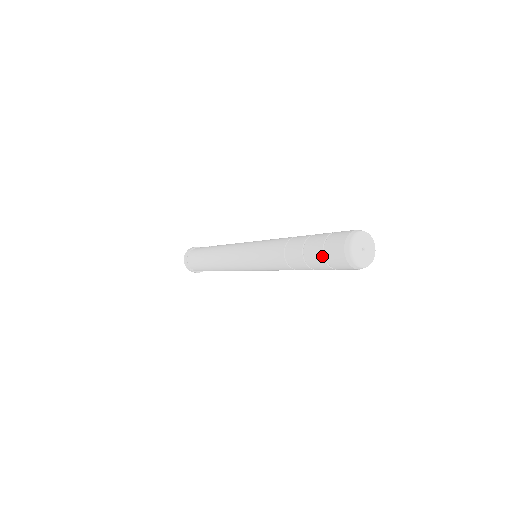
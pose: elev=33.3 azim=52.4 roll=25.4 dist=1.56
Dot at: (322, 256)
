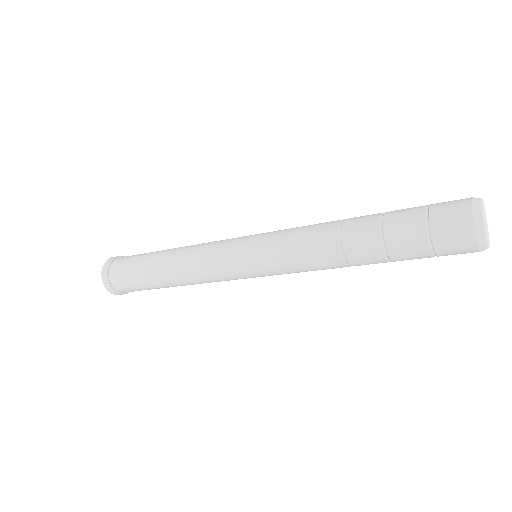
Dot at: (427, 244)
